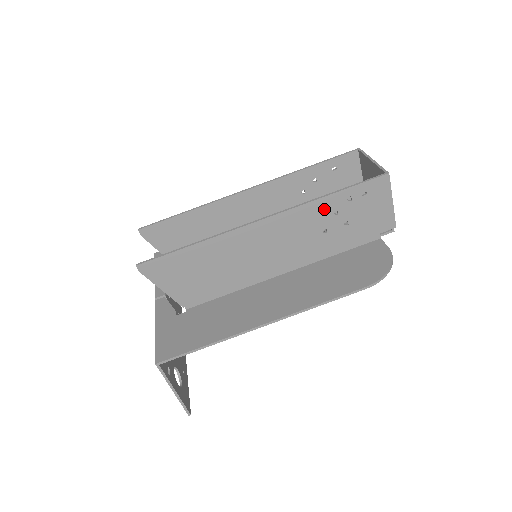
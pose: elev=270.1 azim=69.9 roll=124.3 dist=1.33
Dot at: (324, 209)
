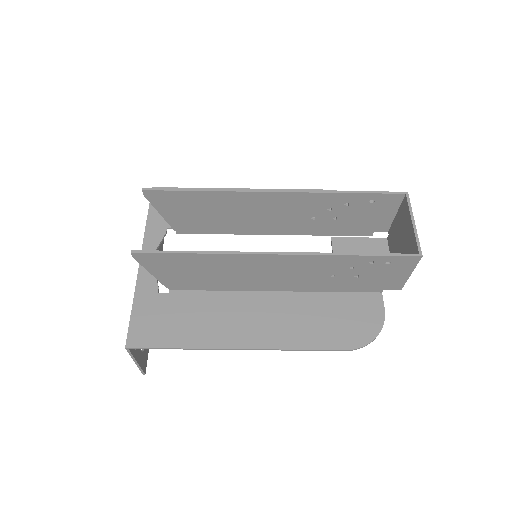
Dot at: (342, 263)
